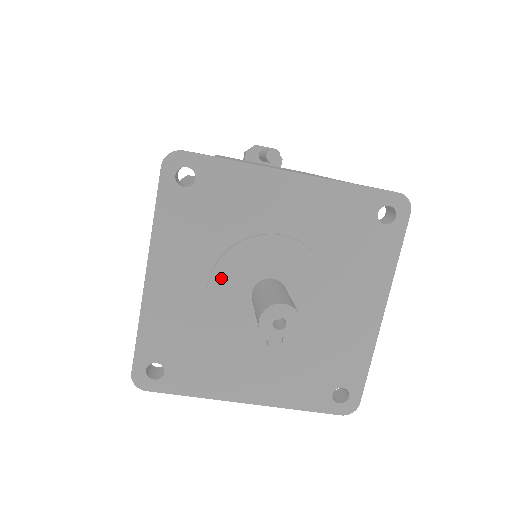
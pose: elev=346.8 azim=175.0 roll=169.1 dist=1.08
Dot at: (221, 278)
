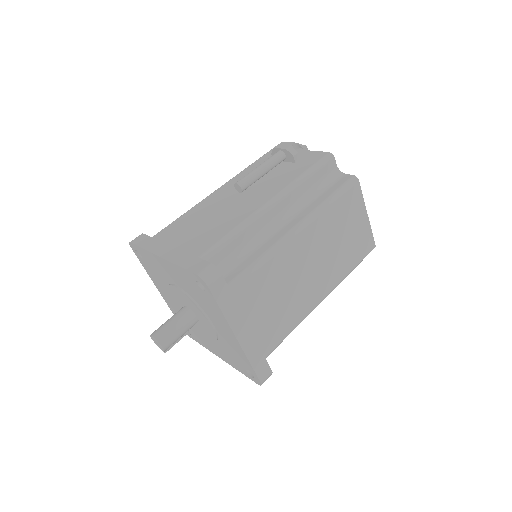
Dot at: (174, 300)
